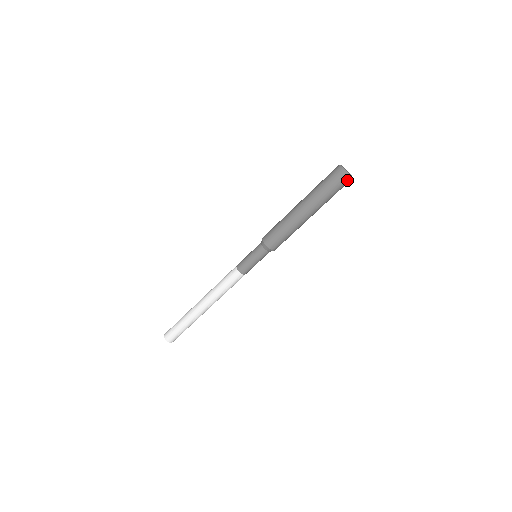
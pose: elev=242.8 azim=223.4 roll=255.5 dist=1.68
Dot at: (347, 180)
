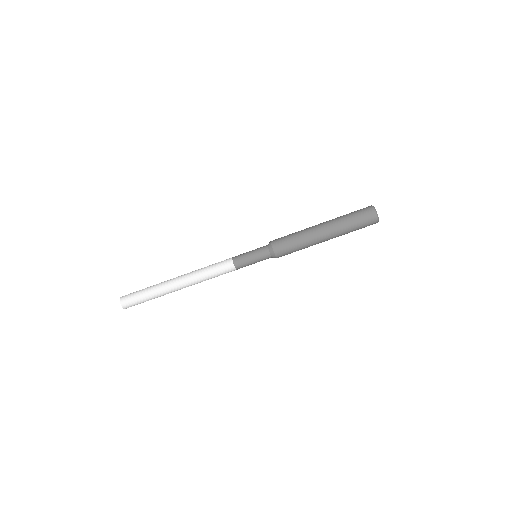
Dot at: occluded
